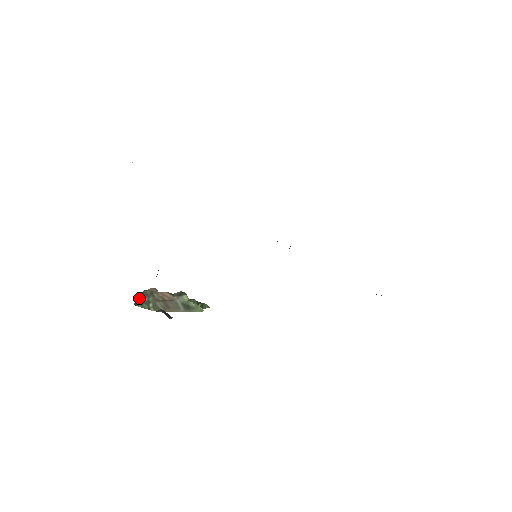
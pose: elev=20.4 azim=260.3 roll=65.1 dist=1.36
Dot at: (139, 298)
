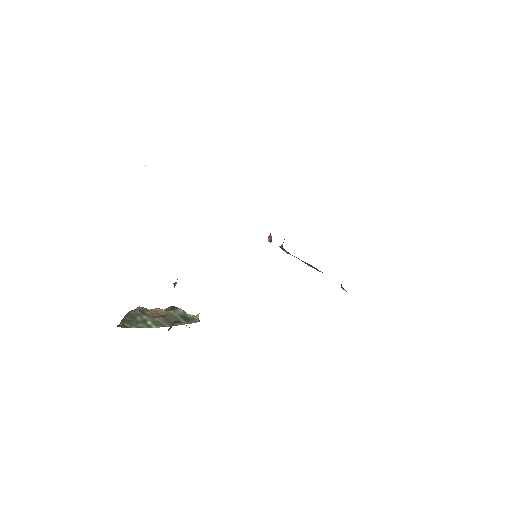
Dot at: (127, 320)
